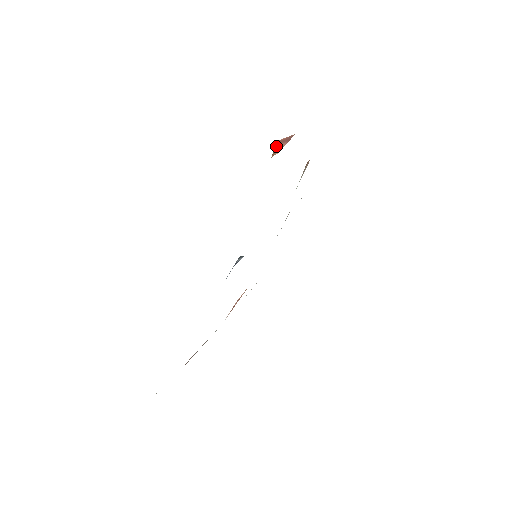
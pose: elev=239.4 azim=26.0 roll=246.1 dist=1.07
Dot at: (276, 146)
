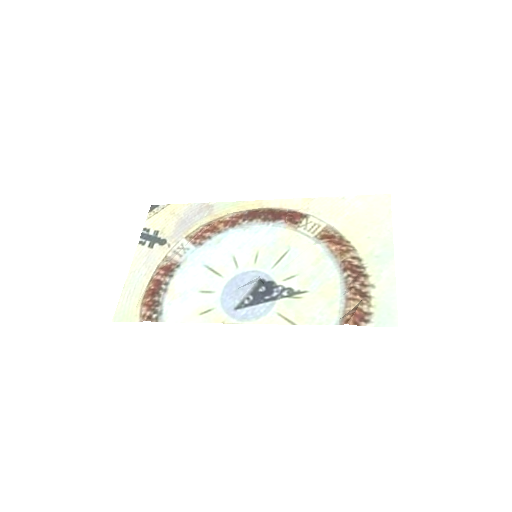
Dot at: (353, 317)
